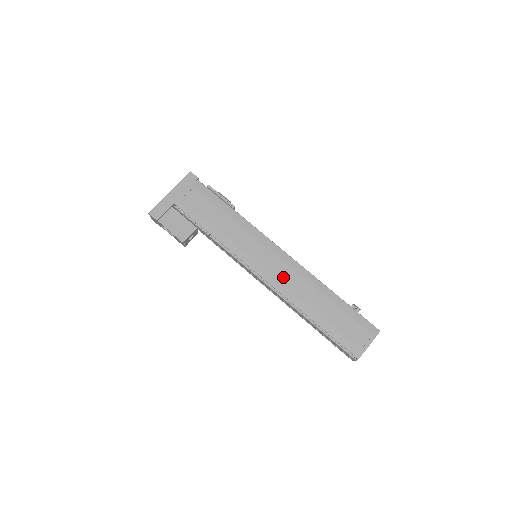
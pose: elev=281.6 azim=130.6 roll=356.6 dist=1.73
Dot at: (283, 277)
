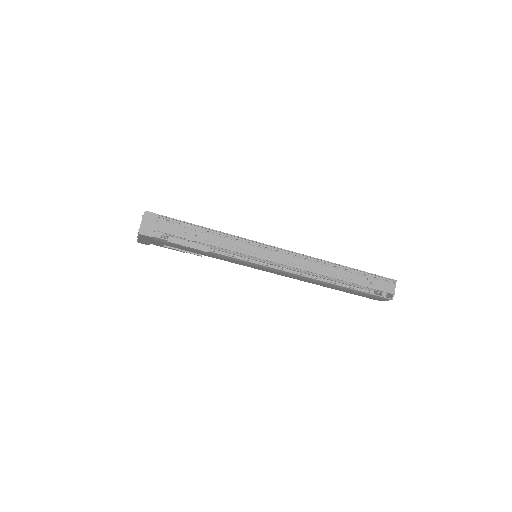
Dot at: (287, 276)
